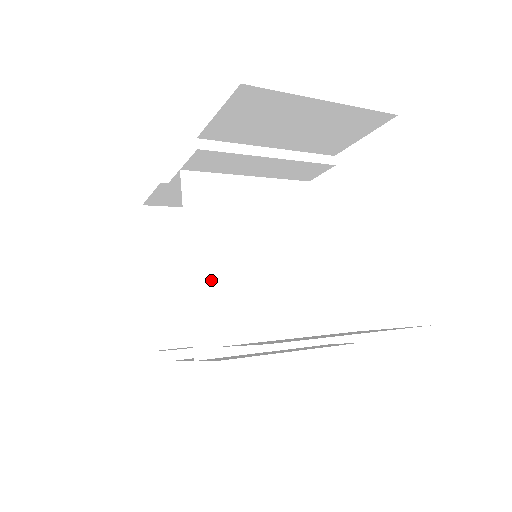
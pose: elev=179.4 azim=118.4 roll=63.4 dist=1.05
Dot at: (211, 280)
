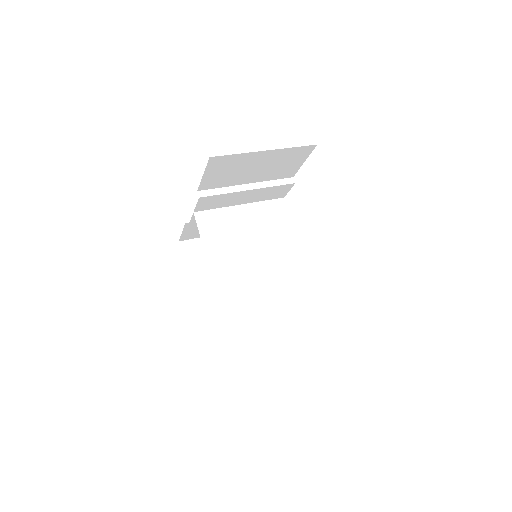
Dot at: (228, 277)
